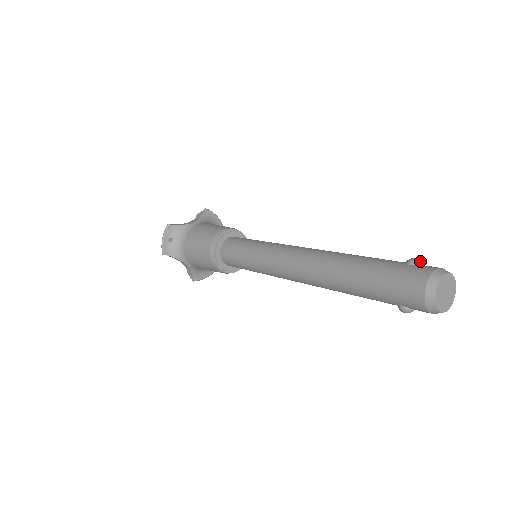
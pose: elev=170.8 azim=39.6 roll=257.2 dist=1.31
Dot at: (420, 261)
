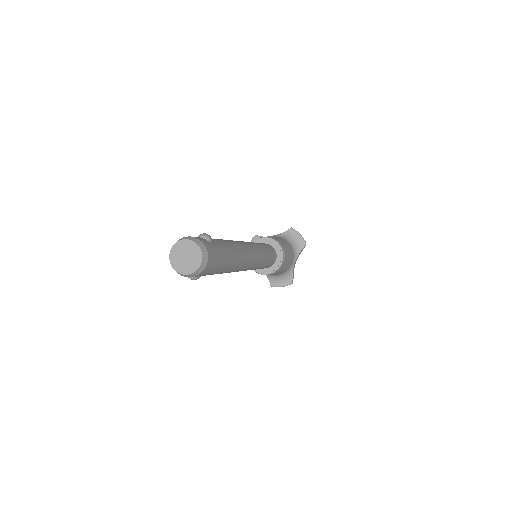
Dot at: (205, 235)
